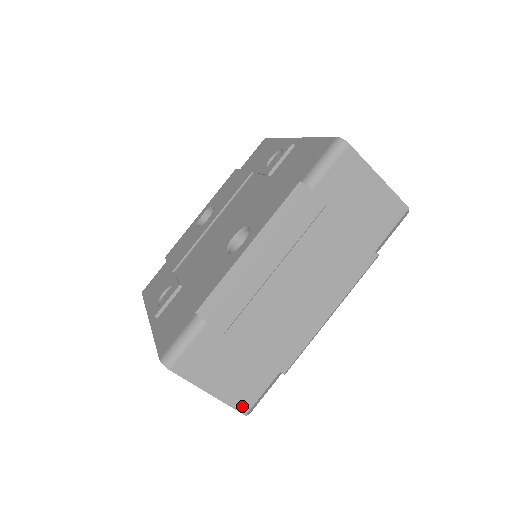
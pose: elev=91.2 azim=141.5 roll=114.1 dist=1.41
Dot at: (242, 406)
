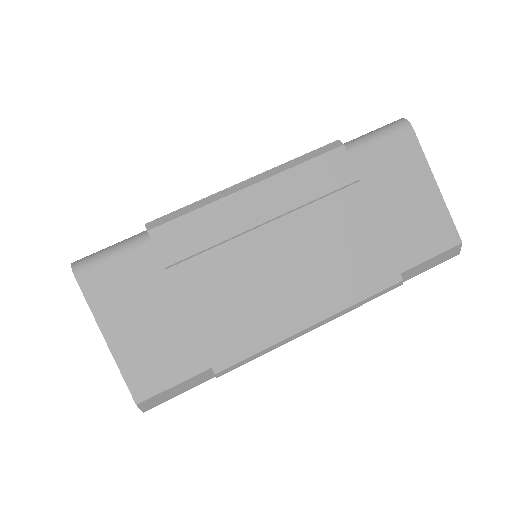
Dot at: (139, 387)
